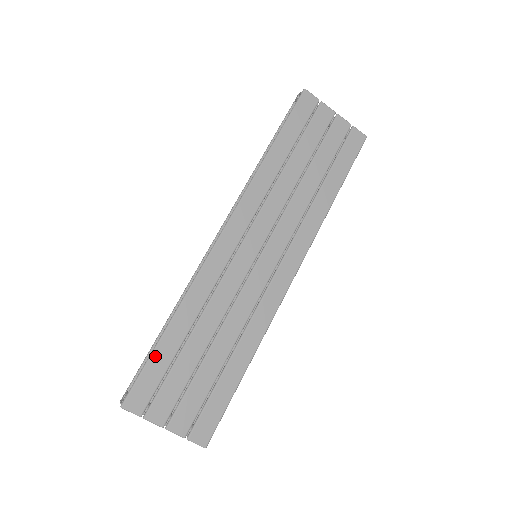
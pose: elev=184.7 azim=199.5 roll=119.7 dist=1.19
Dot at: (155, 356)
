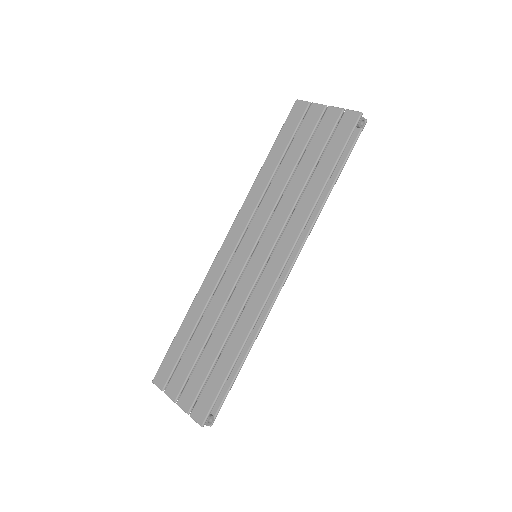
Dot at: (174, 343)
